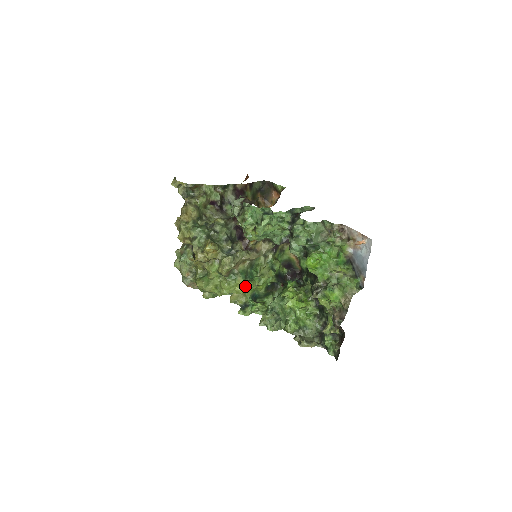
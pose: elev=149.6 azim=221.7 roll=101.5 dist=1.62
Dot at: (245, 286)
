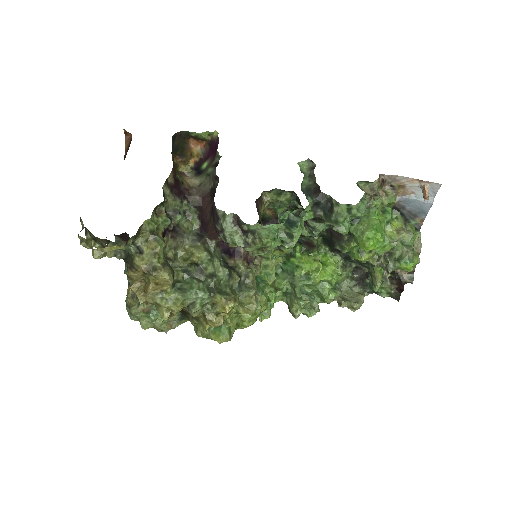
Dot at: occluded
